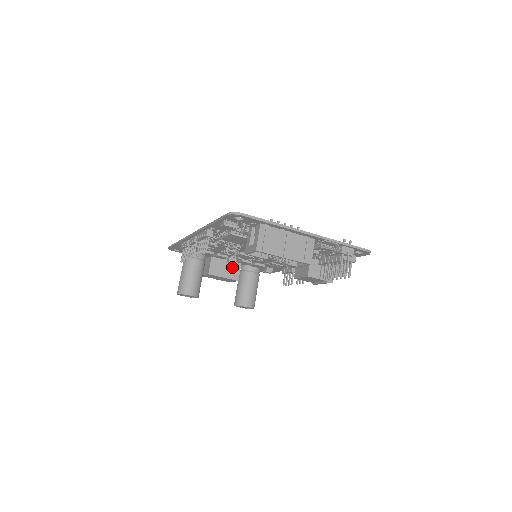
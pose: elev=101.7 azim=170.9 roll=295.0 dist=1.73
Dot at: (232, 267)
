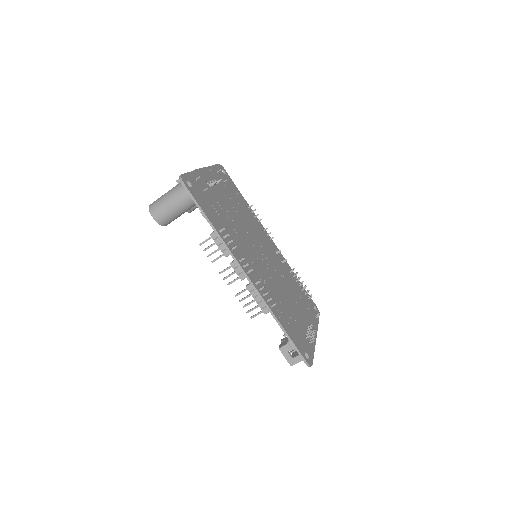
Dot at: occluded
